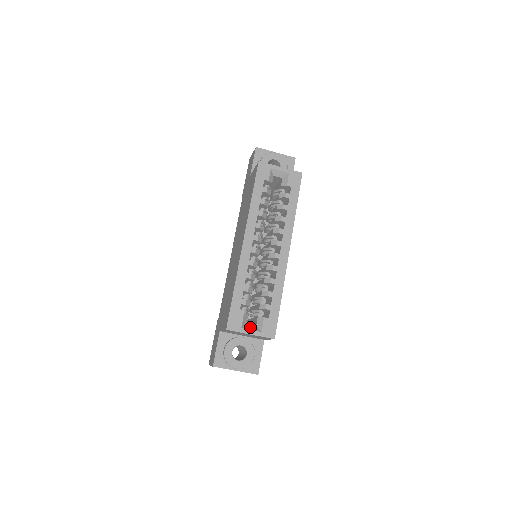
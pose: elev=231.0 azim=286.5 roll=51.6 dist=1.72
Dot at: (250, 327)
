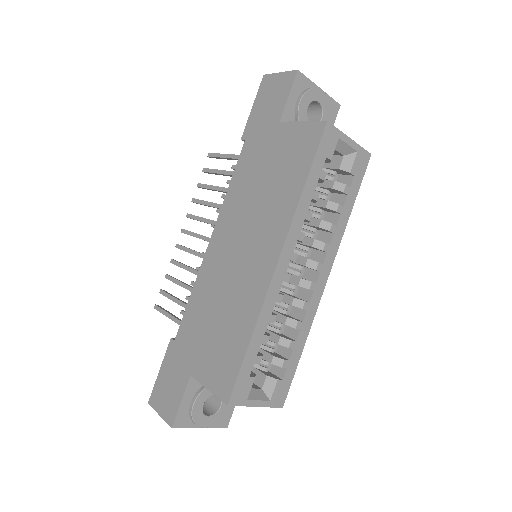
Dot at: (256, 394)
